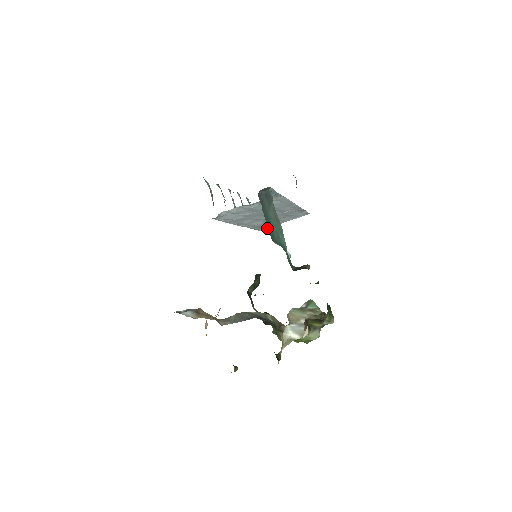
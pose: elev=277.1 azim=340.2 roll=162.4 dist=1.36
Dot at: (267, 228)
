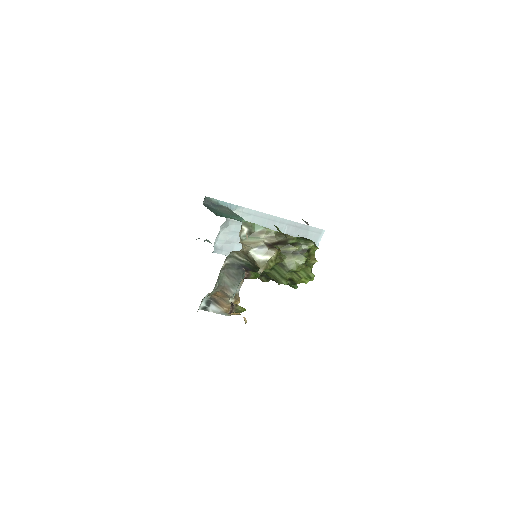
Dot at: occluded
